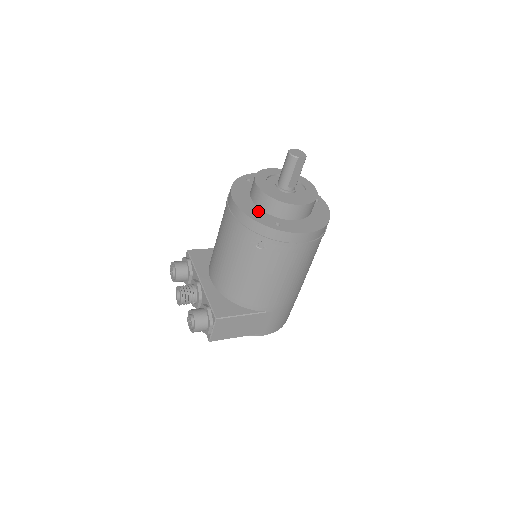
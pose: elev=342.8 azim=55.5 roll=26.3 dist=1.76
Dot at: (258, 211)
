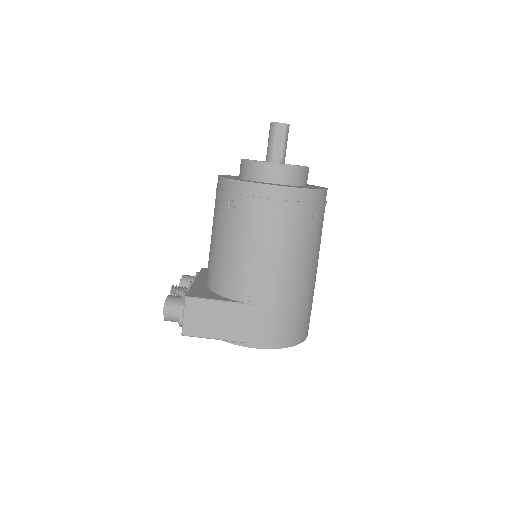
Dot at: (237, 178)
